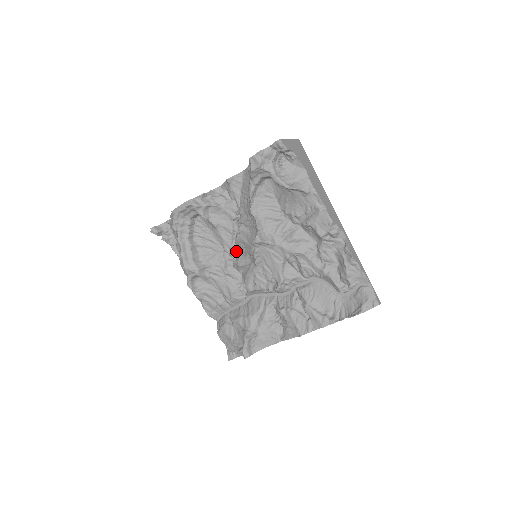
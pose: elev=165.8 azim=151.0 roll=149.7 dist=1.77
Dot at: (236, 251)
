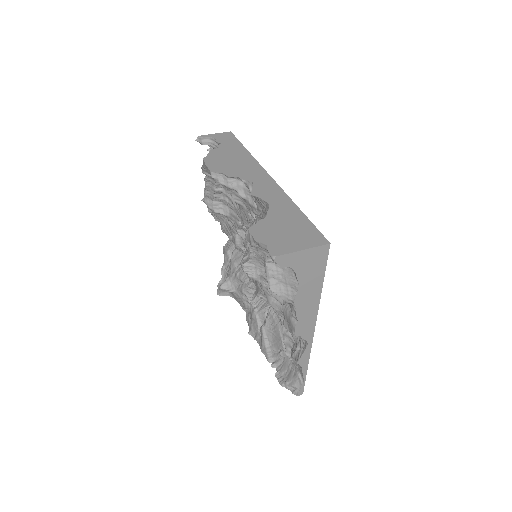
Dot at: occluded
